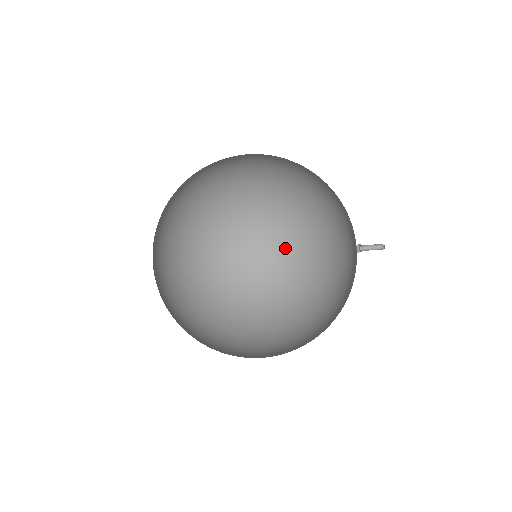
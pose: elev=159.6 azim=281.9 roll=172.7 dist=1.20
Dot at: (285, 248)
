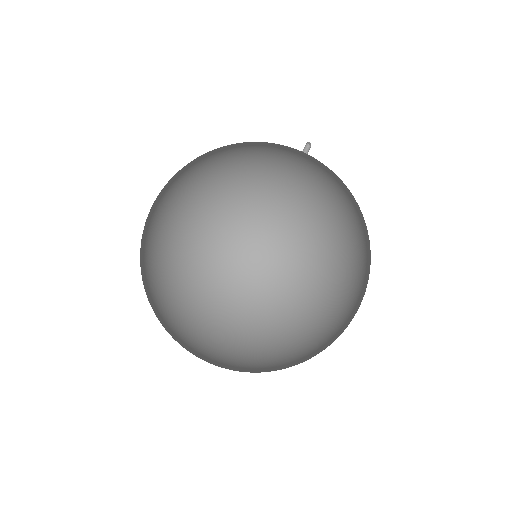
Dot at: (223, 219)
